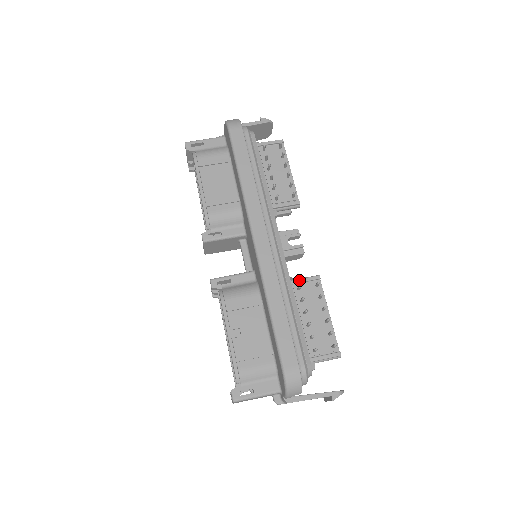
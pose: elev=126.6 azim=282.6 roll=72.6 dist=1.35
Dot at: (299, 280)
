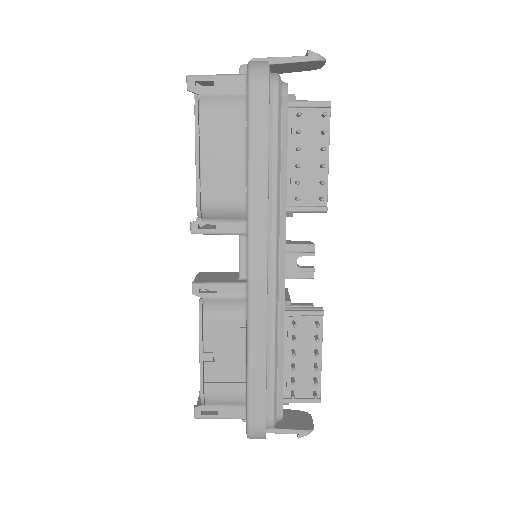
Dot at: (297, 313)
